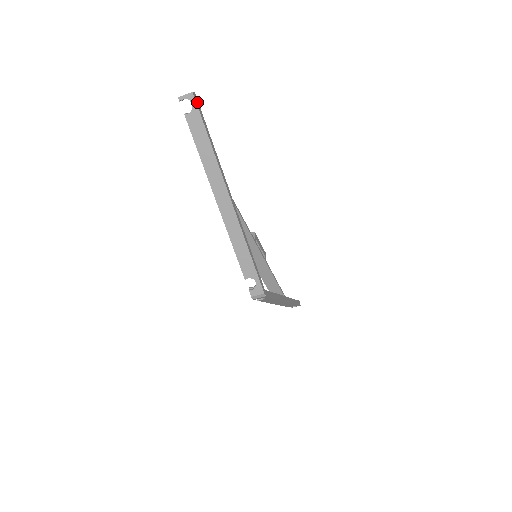
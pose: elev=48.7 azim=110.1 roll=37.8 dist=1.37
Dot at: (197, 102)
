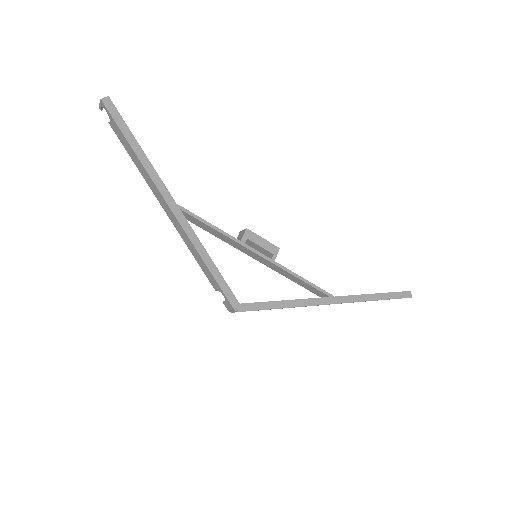
Dot at: (111, 107)
